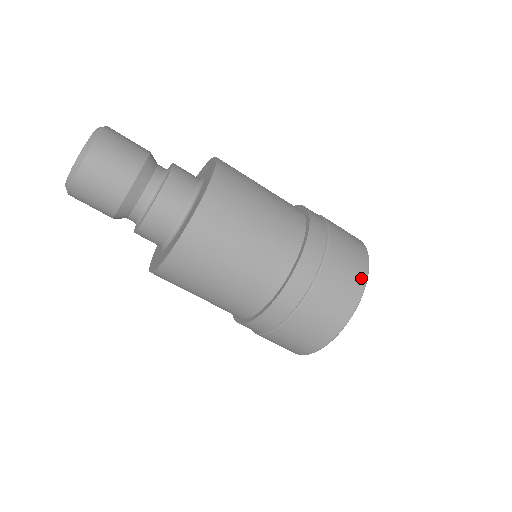
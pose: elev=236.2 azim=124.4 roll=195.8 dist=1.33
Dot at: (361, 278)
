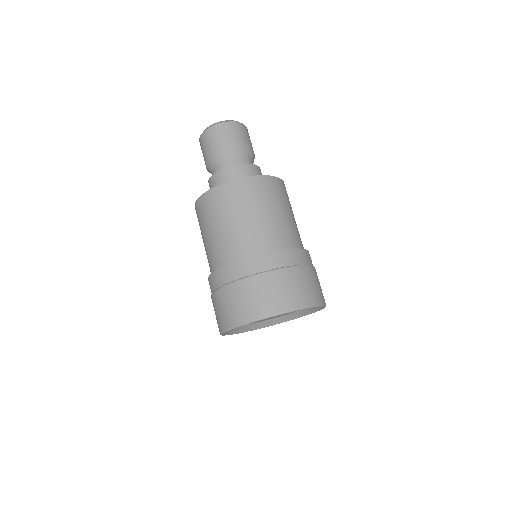
Dot at: (276, 308)
